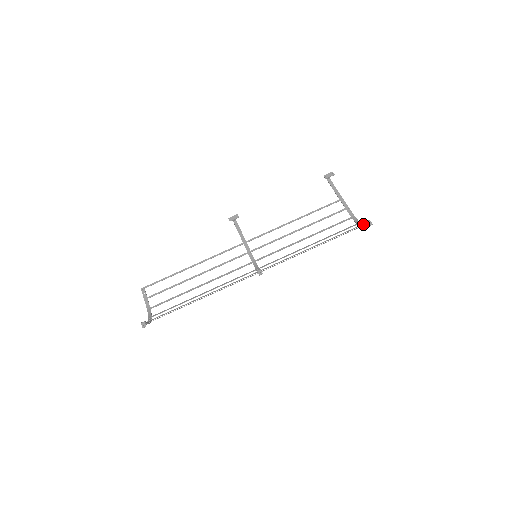
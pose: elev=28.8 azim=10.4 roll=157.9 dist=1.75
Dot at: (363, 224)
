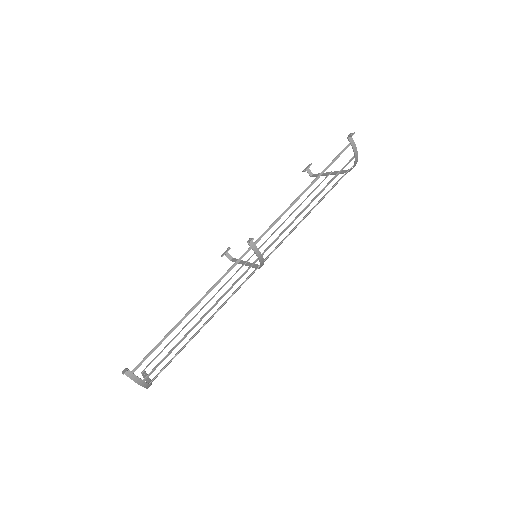
Dot at: (348, 145)
